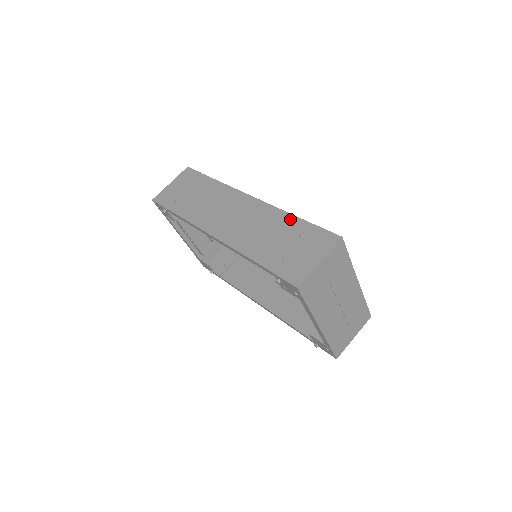
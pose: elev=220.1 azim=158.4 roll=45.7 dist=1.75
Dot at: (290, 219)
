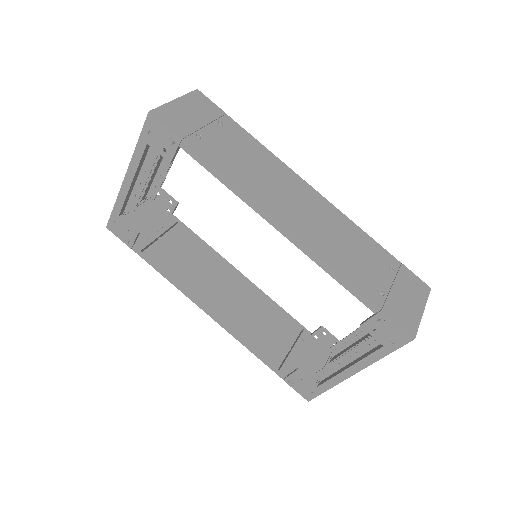
Dot at: (372, 243)
